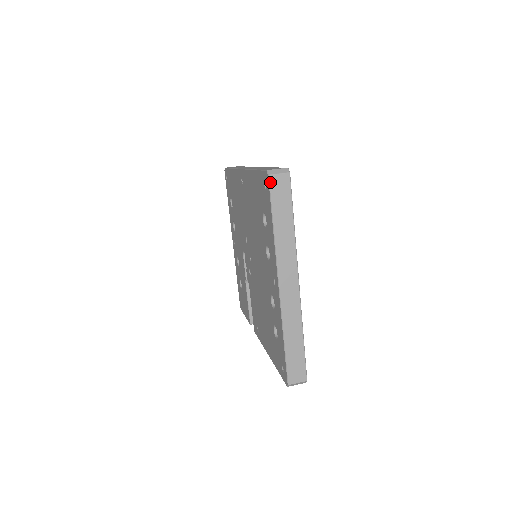
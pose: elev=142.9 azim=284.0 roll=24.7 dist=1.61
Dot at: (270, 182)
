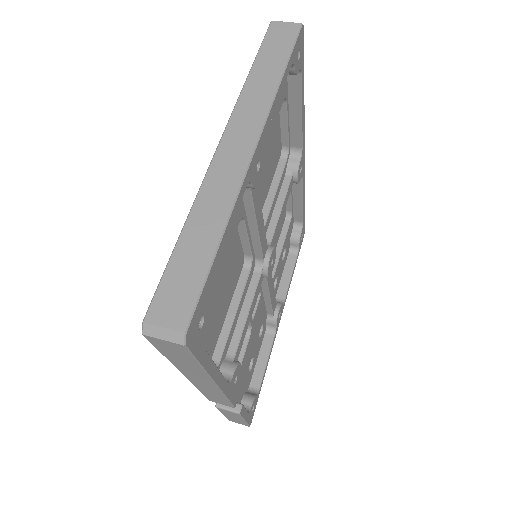
Dot at: (270, 27)
